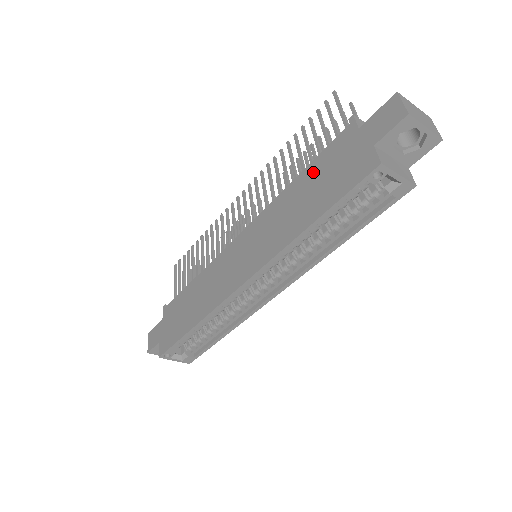
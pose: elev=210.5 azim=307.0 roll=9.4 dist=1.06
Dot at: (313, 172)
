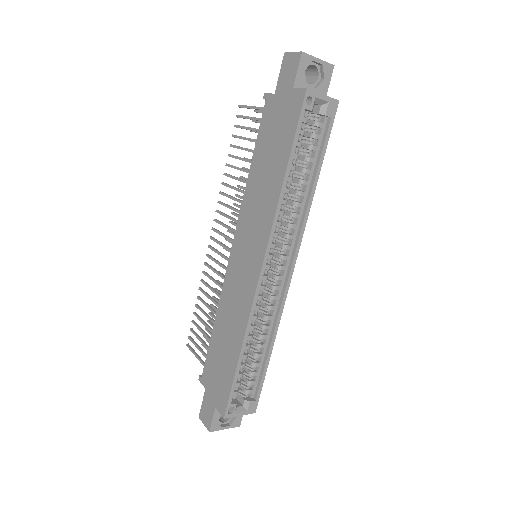
Dot at: (261, 148)
